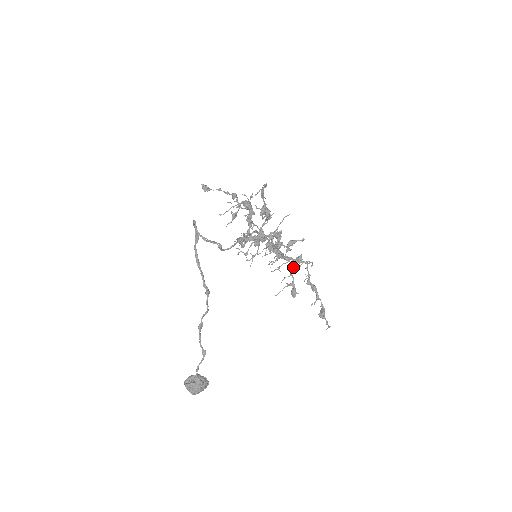
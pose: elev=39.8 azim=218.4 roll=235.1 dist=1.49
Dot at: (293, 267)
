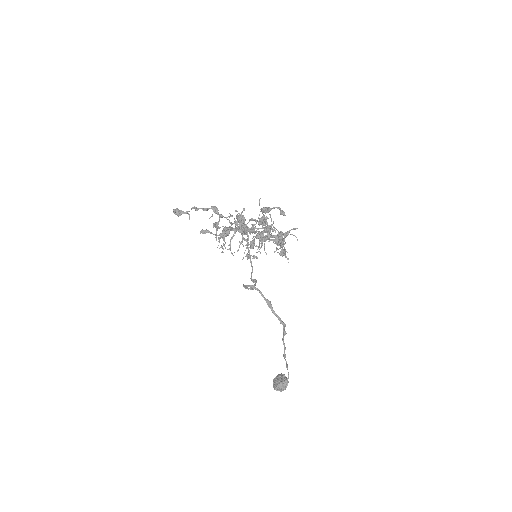
Dot at: occluded
